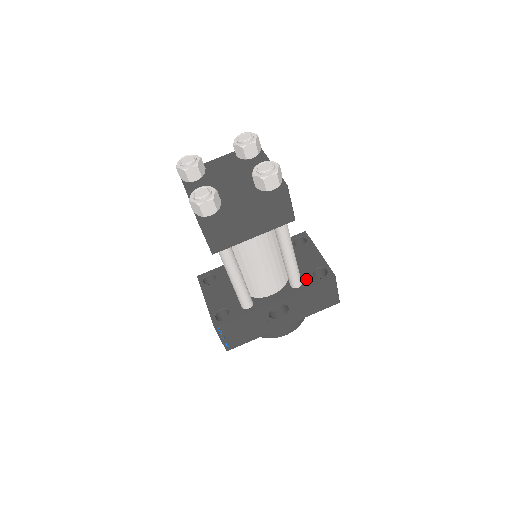
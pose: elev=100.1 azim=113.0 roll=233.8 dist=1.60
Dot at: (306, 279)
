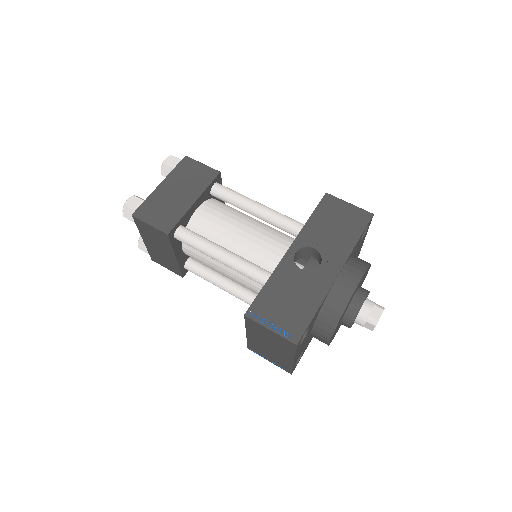
Dot at: occluded
